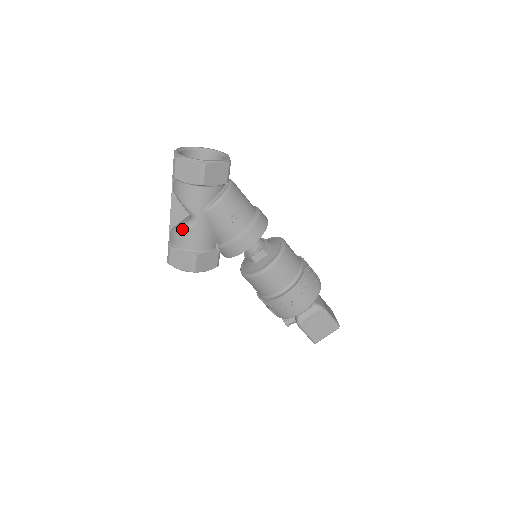
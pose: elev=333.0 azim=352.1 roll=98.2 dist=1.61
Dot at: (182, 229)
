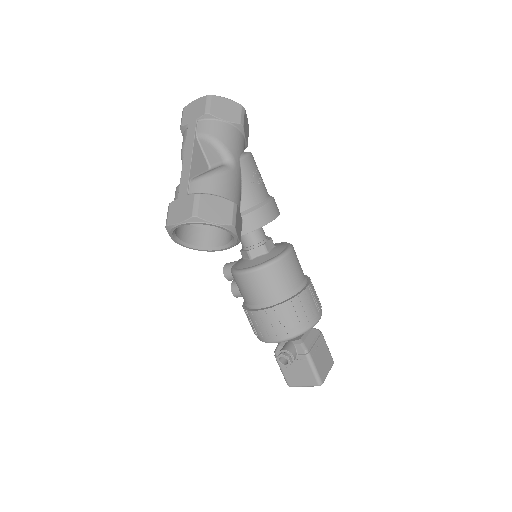
Dot at: (217, 171)
